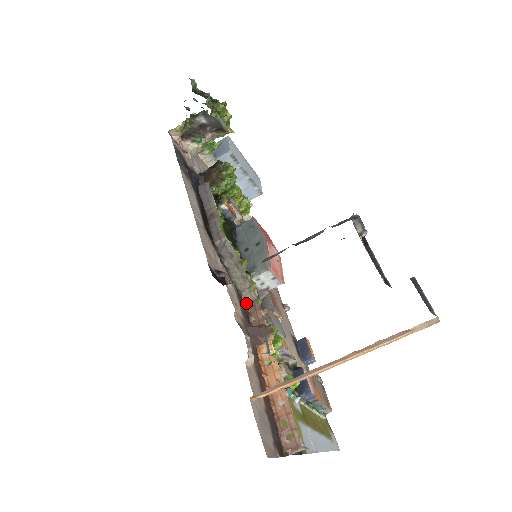
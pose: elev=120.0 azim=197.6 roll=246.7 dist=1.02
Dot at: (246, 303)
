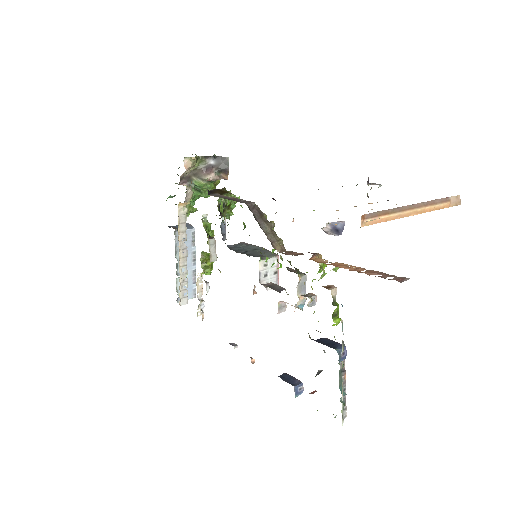
Dot at: (277, 251)
